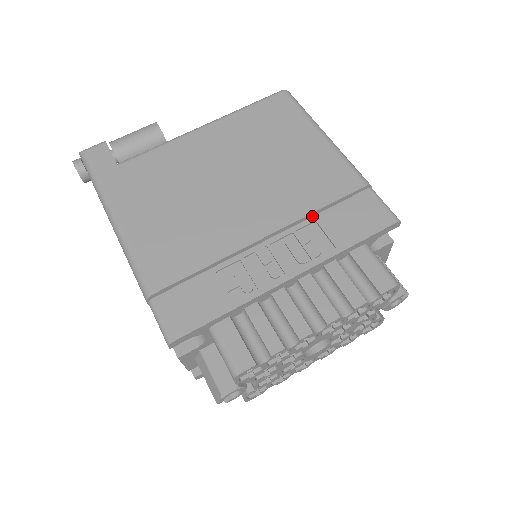
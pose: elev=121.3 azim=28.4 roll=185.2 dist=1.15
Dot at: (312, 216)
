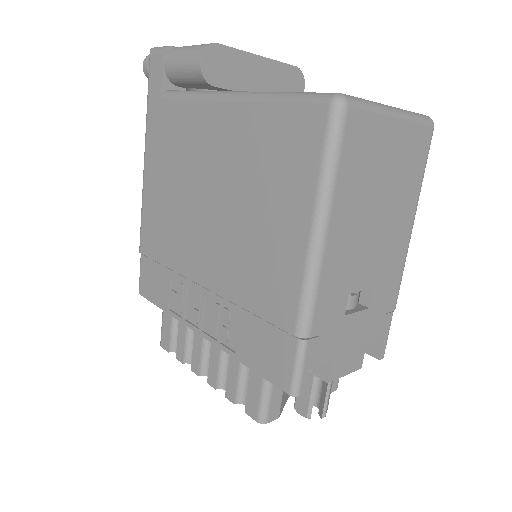
Dot at: (240, 307)
